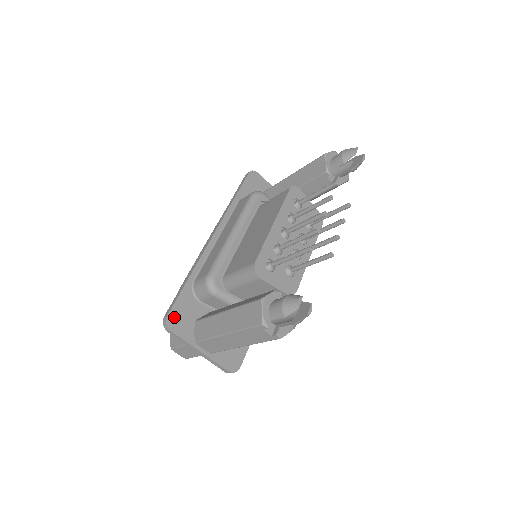
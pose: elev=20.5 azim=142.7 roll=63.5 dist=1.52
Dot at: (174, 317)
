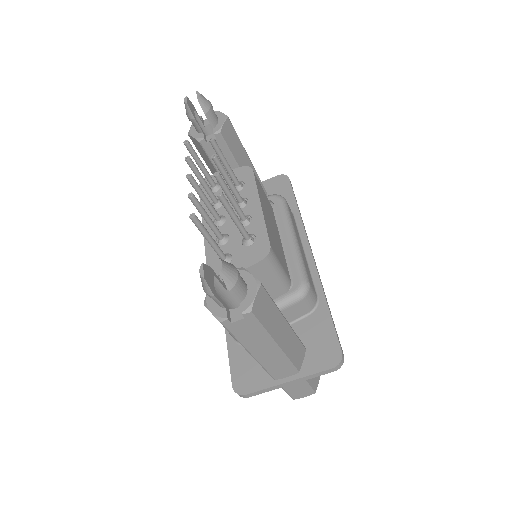
Dot at: (239, 381)
